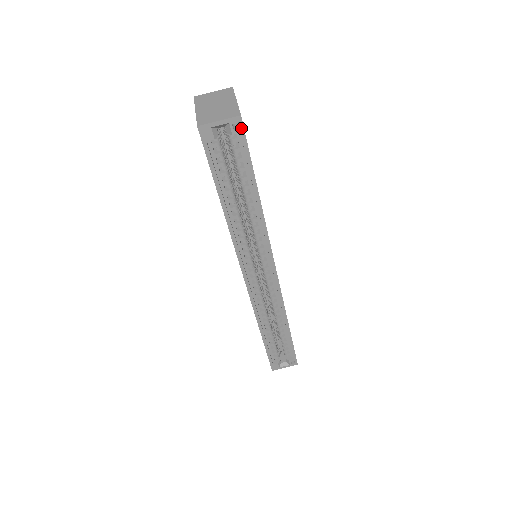
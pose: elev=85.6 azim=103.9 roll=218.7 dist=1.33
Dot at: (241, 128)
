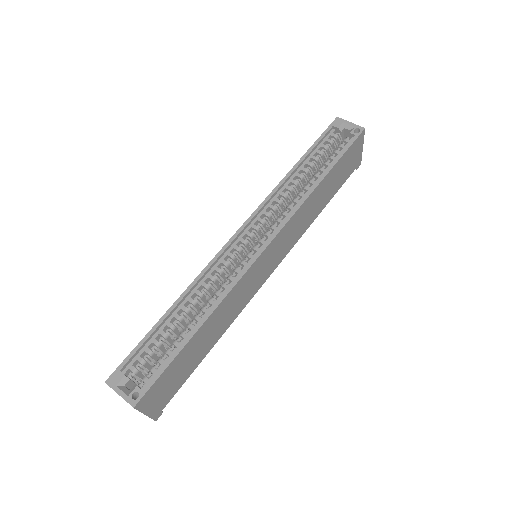
Dot at: (358, 134)
